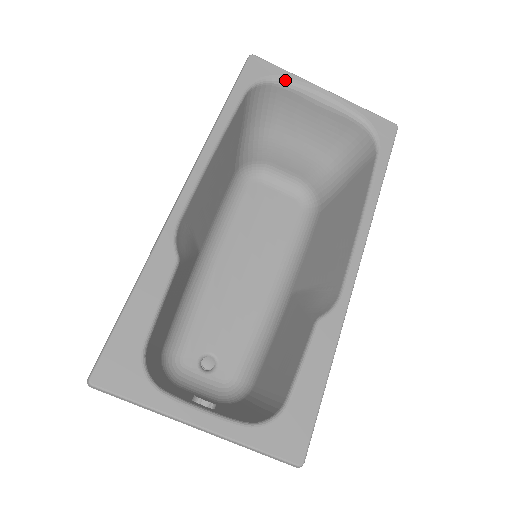
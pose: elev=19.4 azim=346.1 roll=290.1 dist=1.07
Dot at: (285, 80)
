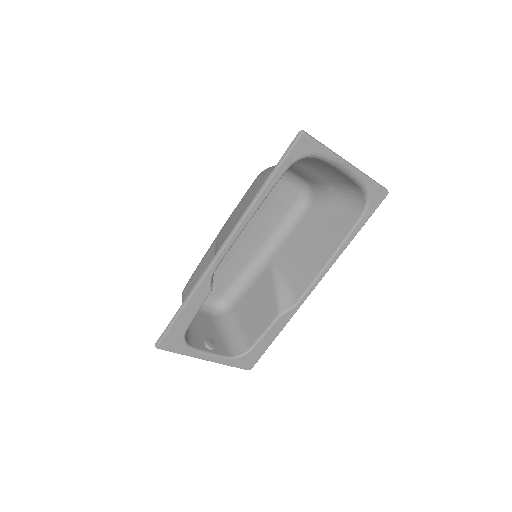
Dot at: (321, 157)
